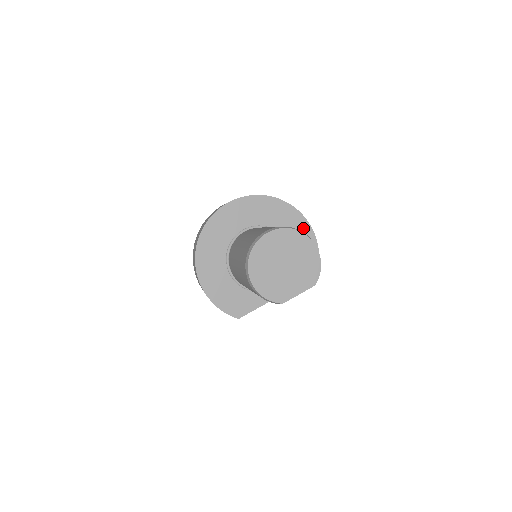
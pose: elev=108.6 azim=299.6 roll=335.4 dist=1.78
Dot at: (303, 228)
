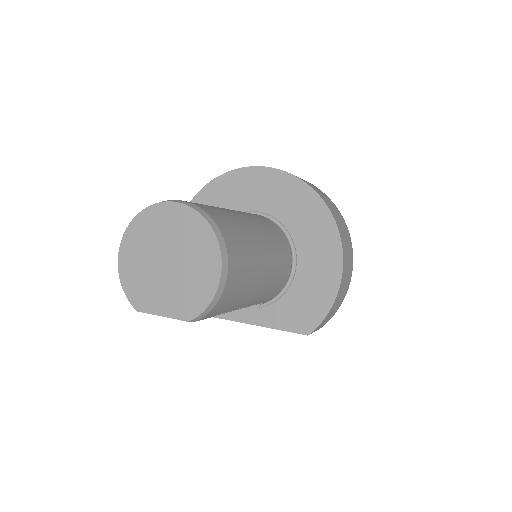
Dot at: (330, 260)
